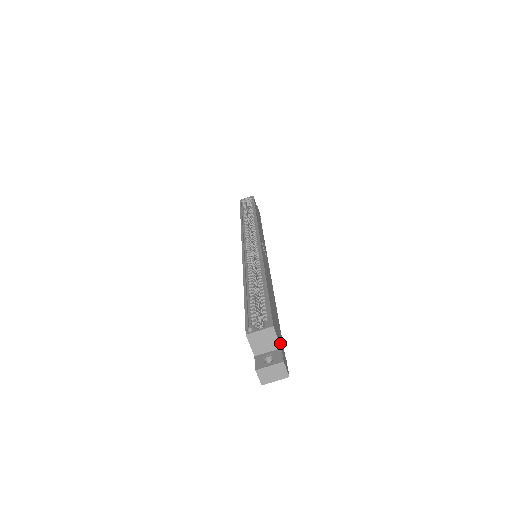
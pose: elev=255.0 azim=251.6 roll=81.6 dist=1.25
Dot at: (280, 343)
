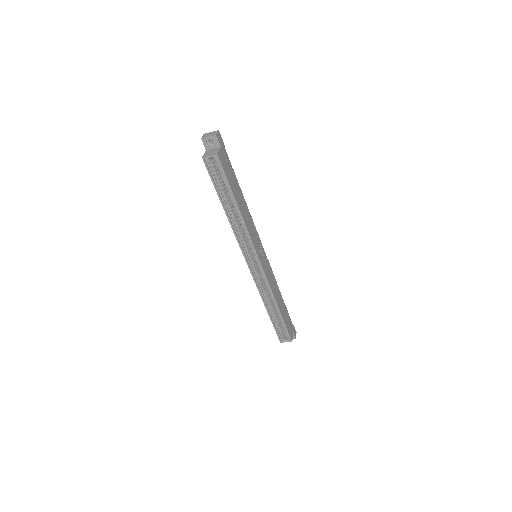
Dot at: (292, 332)
